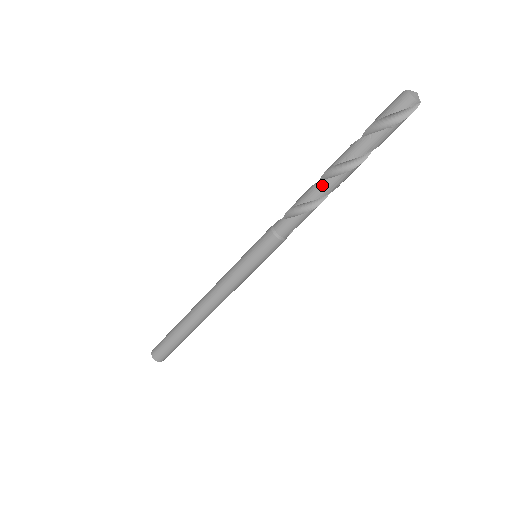
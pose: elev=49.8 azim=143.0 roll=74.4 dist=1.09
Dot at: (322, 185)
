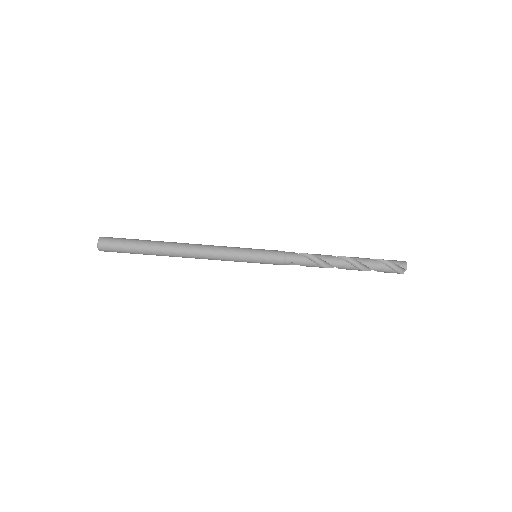
Dot at: (335, 258)
